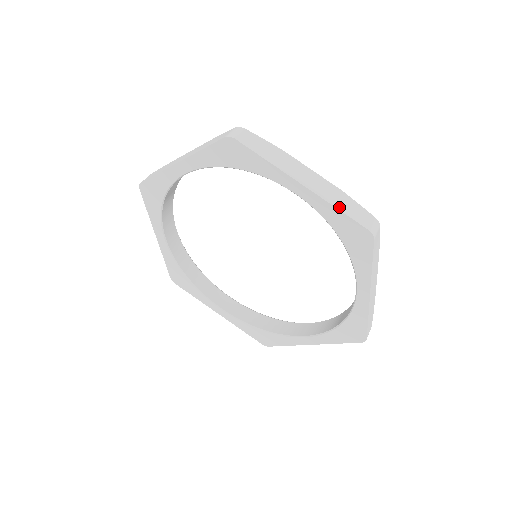
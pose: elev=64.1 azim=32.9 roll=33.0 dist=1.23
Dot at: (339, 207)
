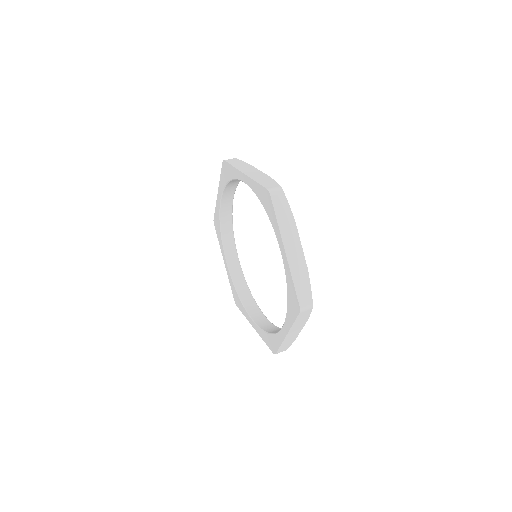
Dot at: (258, 181)
